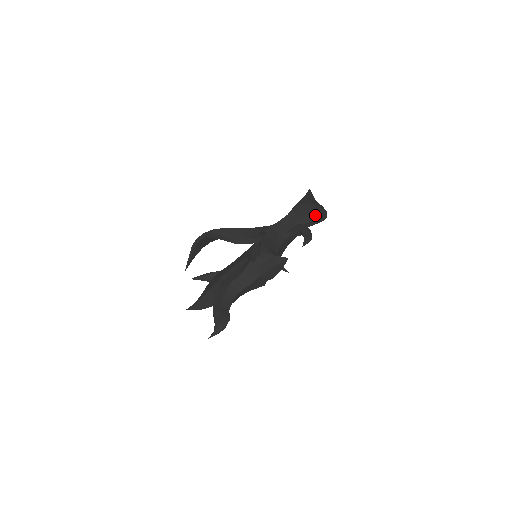
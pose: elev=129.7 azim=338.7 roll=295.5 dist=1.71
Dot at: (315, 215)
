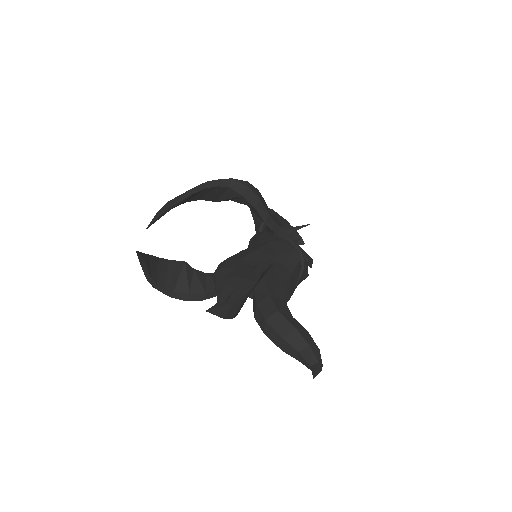
Dot at: (297, 234)
